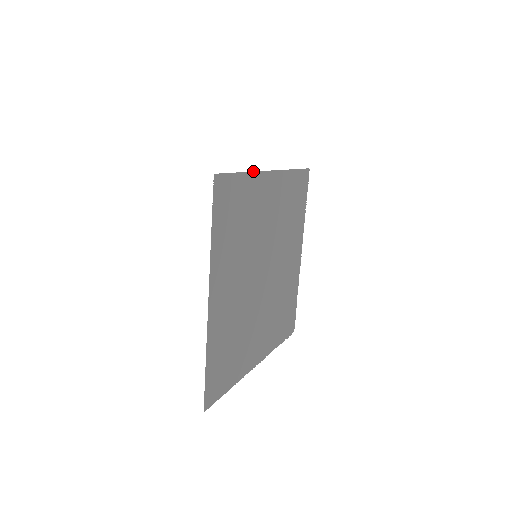
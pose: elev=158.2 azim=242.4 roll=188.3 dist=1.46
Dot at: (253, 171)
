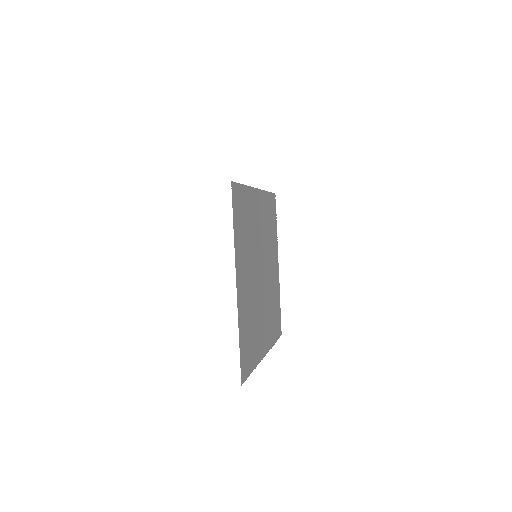
Dot at: occluded
